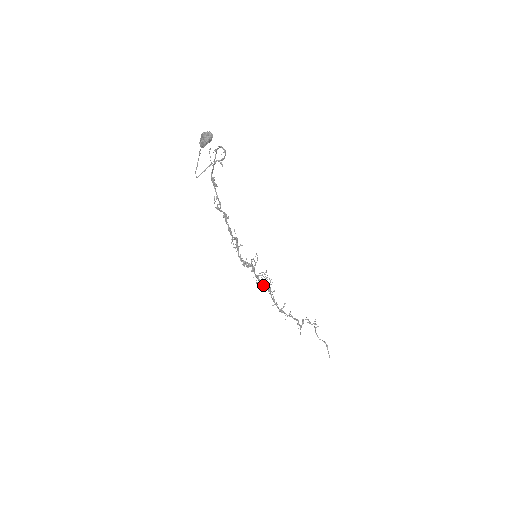
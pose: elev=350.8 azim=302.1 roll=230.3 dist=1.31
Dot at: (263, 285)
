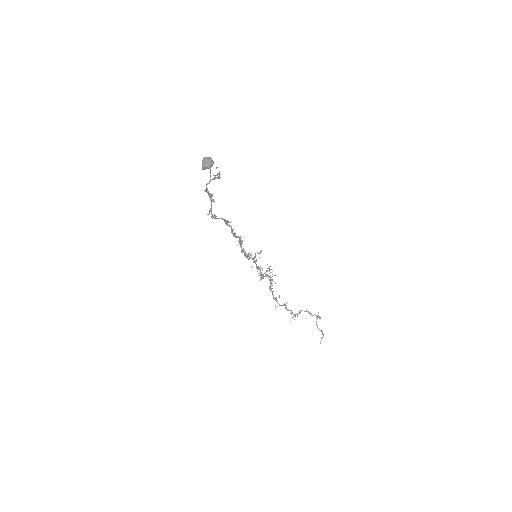
Dot at: (261, 276)
